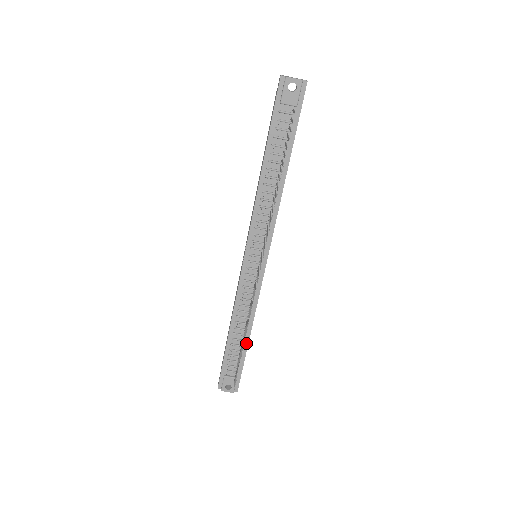
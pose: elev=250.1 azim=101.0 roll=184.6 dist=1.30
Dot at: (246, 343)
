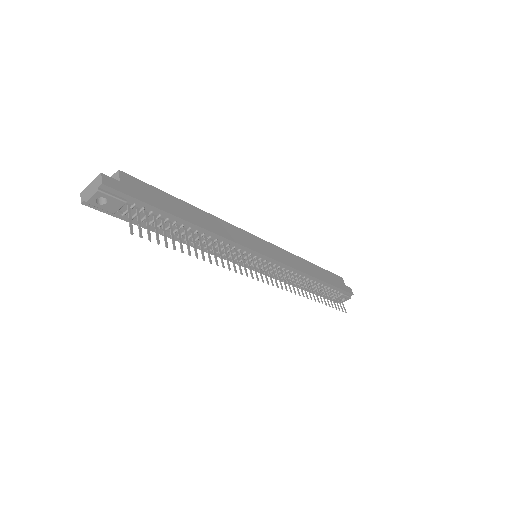
Dot at: (322, 283)
